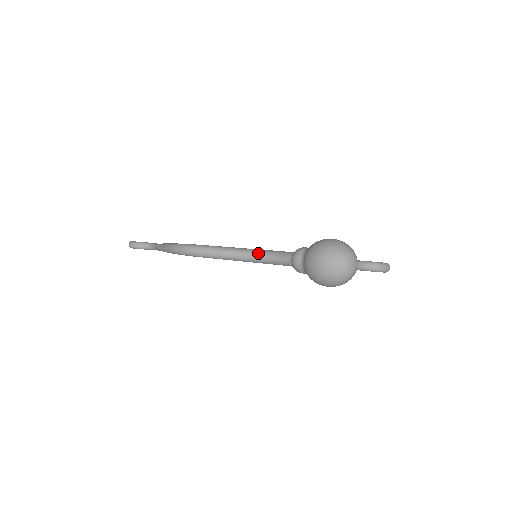
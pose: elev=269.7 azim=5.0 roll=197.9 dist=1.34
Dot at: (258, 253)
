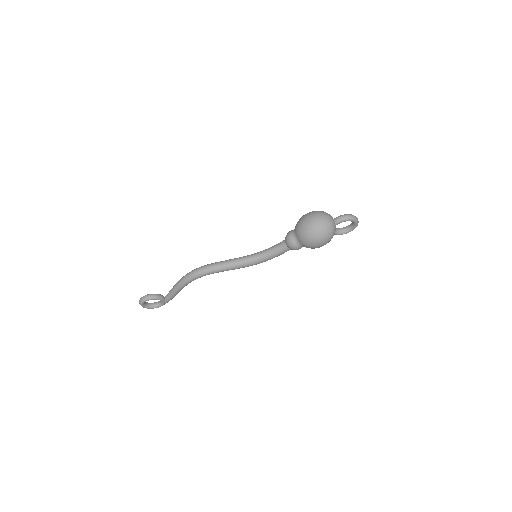
Dot at: (257, 253)
